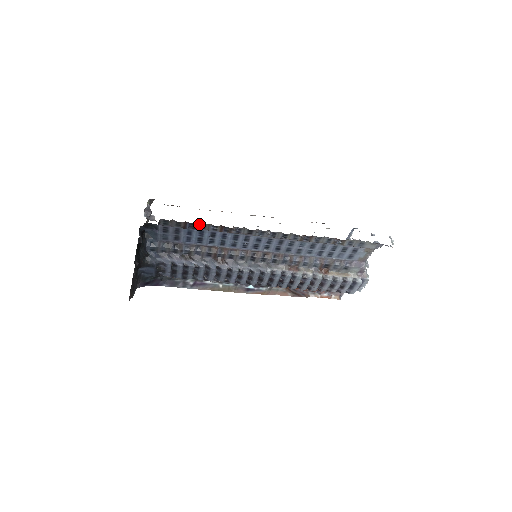
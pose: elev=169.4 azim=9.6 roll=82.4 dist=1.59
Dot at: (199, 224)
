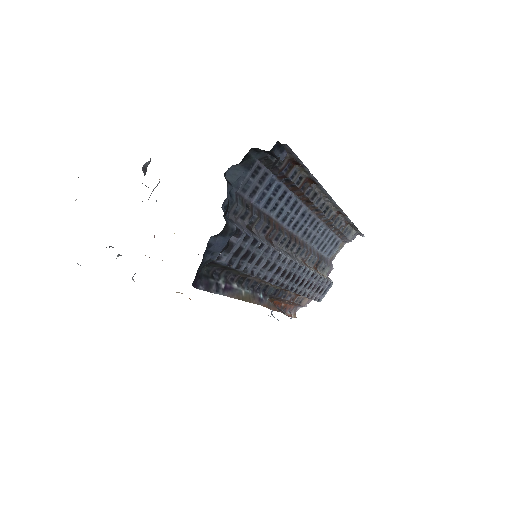
Dot at: (294, 168)
